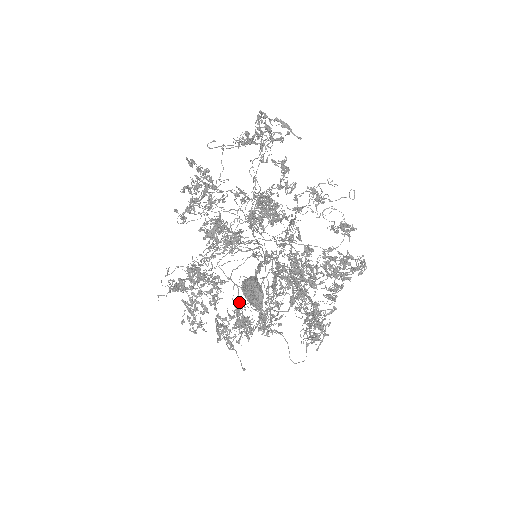
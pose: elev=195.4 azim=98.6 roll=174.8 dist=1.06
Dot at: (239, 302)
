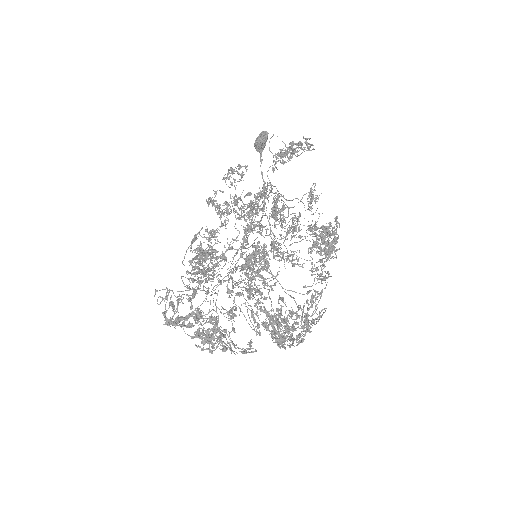
Dot at: (251, 202)
